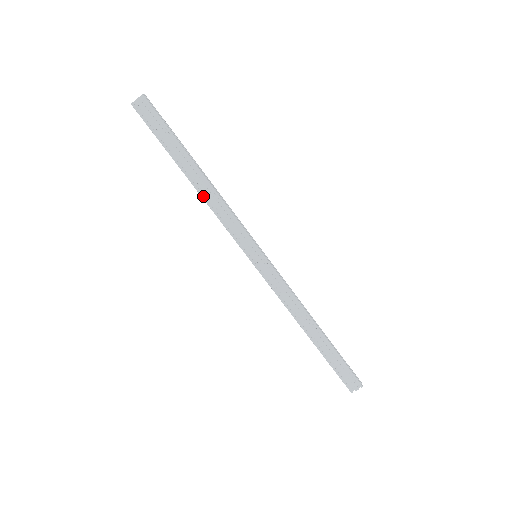
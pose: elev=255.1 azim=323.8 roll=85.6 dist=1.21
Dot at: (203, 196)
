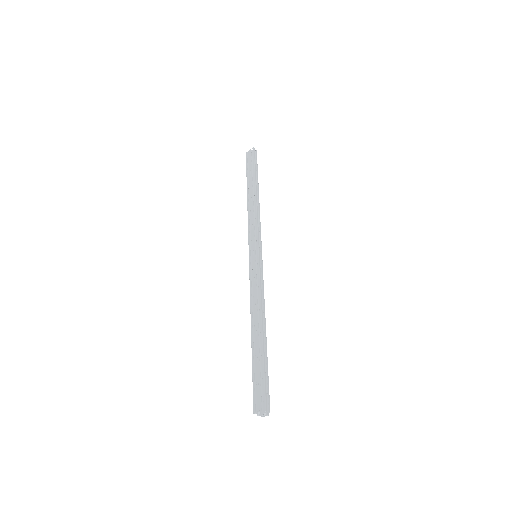
Dot at: (248, 206)
